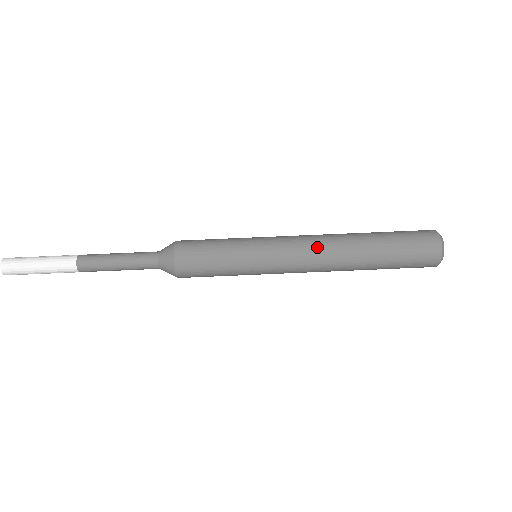
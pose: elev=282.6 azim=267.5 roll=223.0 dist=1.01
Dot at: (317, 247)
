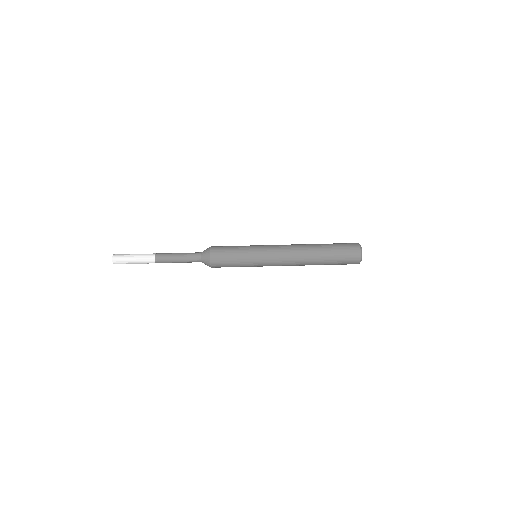
Dot at: (290, 265)
